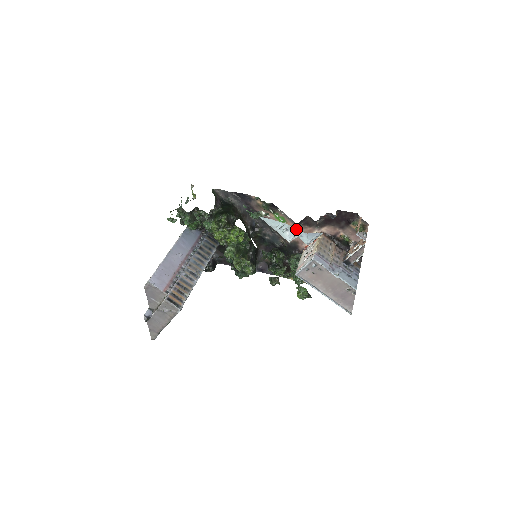
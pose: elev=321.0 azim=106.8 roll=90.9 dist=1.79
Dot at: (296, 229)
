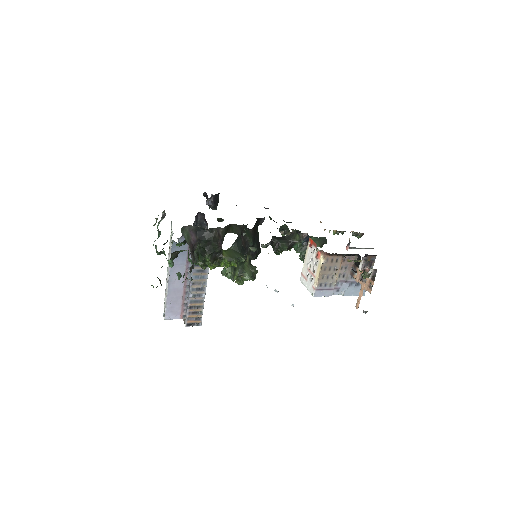
Dot at: occluded
